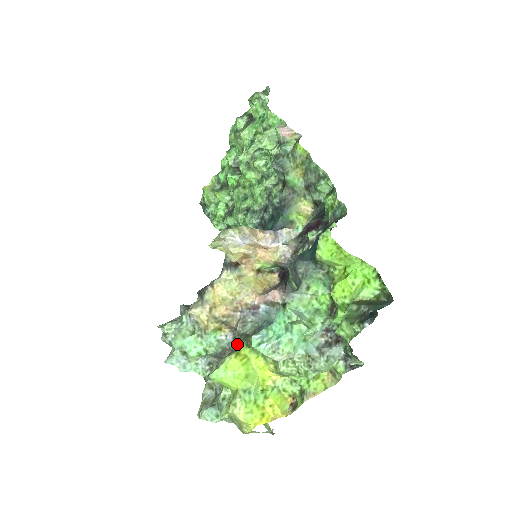
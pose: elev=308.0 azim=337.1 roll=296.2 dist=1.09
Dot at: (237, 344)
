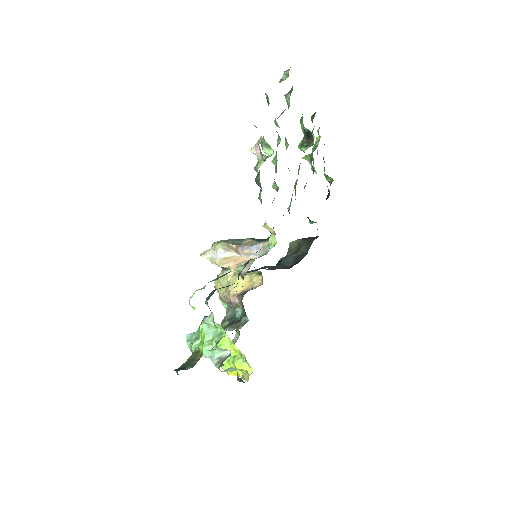
Dot at: occluded
